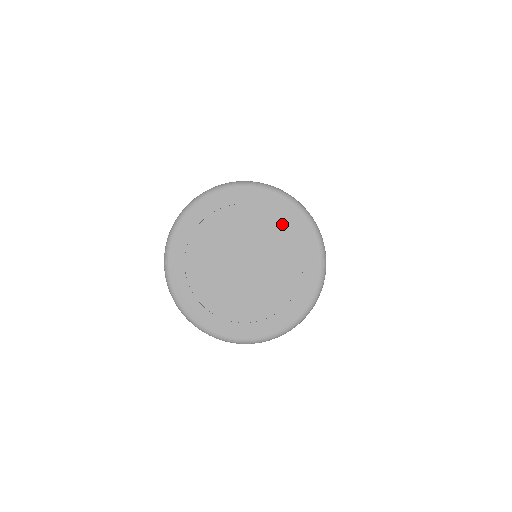
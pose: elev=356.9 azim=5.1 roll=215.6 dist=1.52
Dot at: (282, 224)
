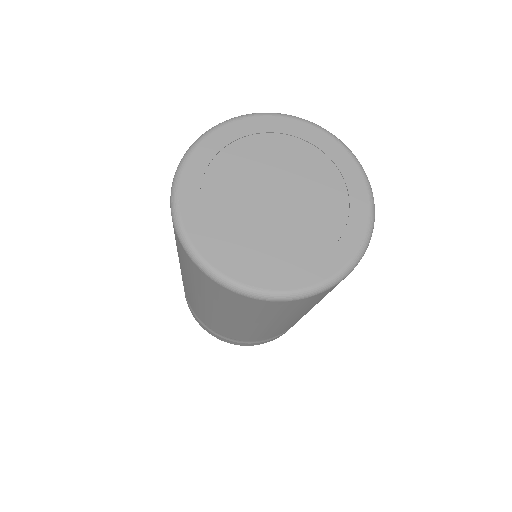
Dot at: (294, 141)
